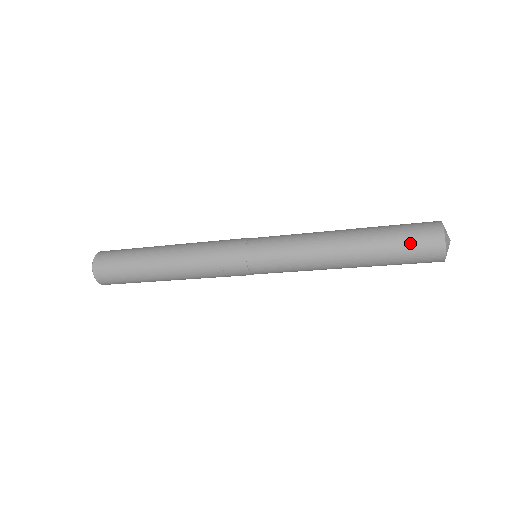
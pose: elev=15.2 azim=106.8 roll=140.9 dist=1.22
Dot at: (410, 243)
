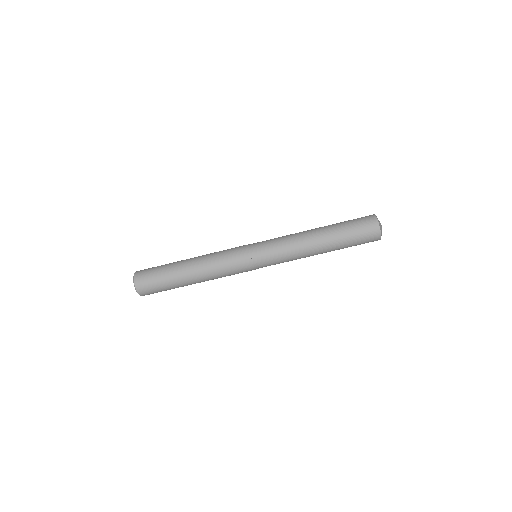
Dot at: (357, 227)
